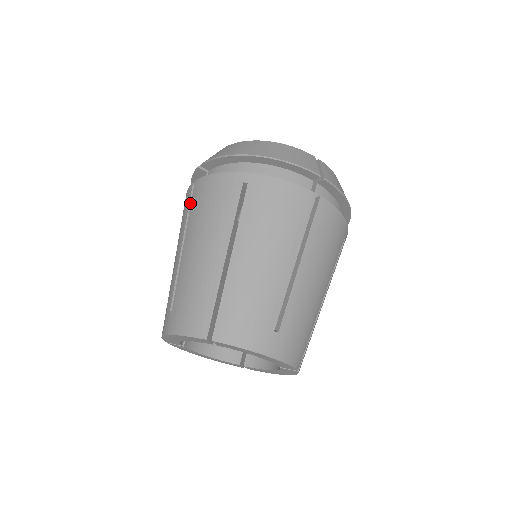
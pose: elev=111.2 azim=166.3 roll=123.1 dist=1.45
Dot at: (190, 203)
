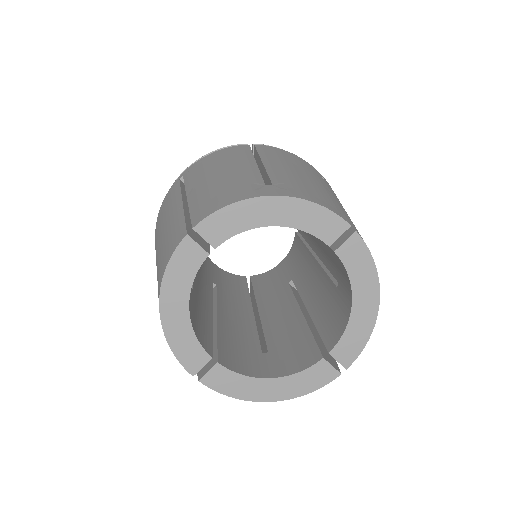
Dot at: (251, 150)
